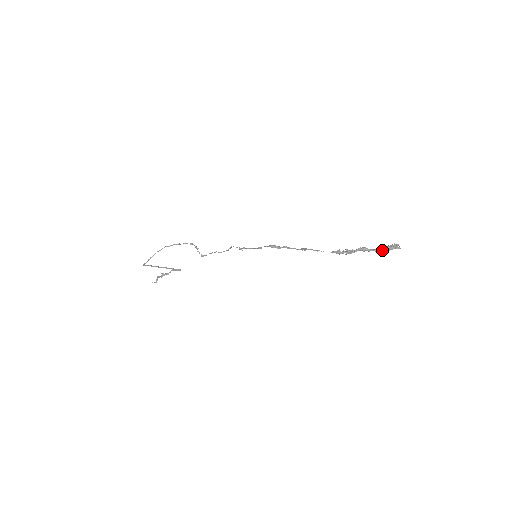
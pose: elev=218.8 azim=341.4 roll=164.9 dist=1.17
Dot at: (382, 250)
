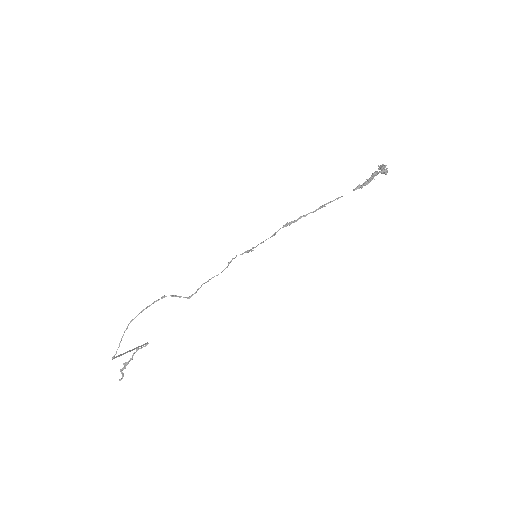
Dot at: (384, 169)
